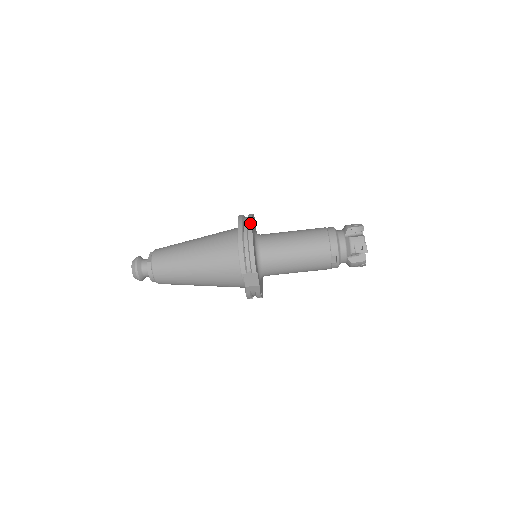
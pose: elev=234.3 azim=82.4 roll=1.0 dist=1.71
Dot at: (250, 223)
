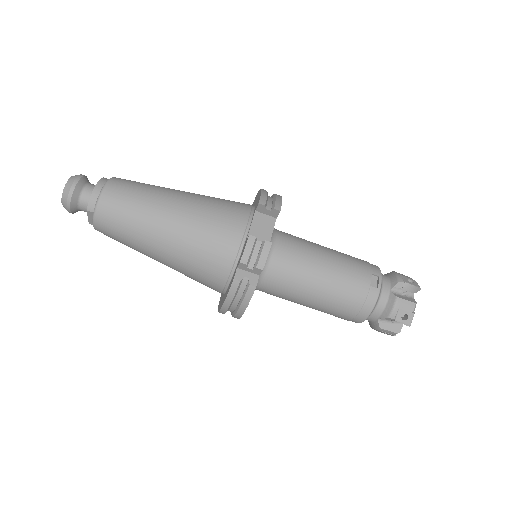
Dot at: occluded
